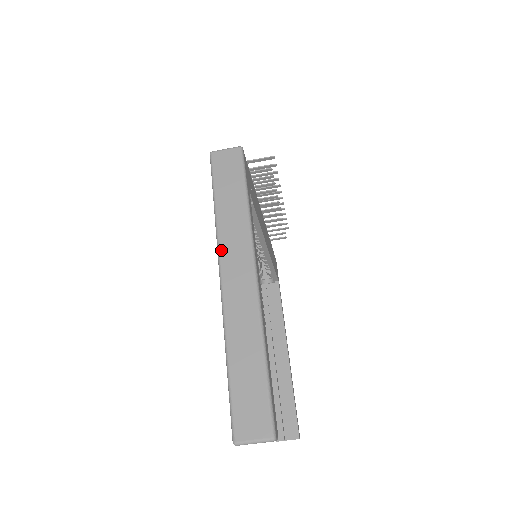
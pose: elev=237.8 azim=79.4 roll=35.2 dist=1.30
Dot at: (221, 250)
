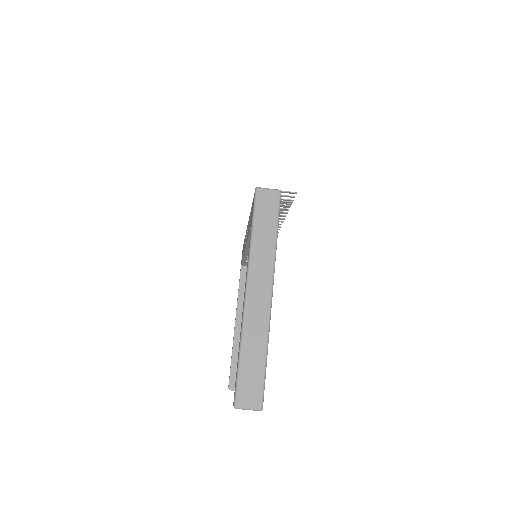
Dot at: (251, 270)
